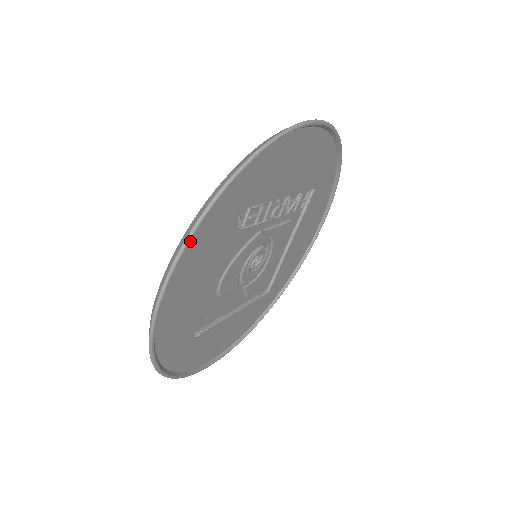
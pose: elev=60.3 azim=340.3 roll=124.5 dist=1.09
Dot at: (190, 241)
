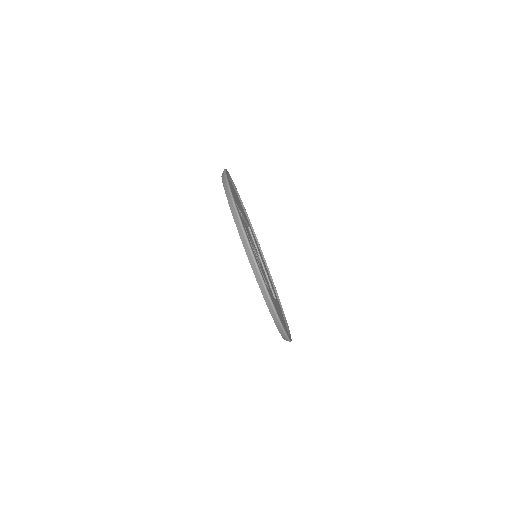
Dot at: (286, 333)
